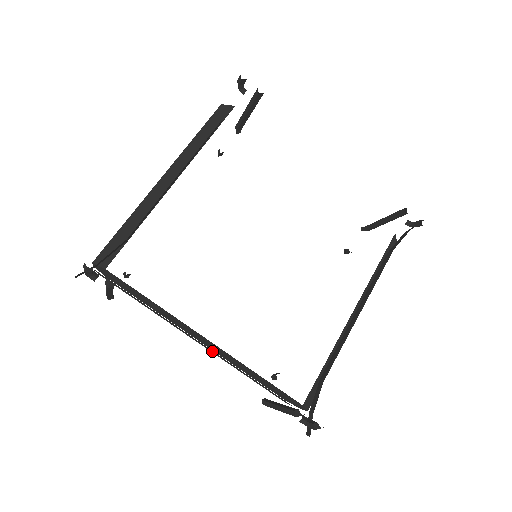
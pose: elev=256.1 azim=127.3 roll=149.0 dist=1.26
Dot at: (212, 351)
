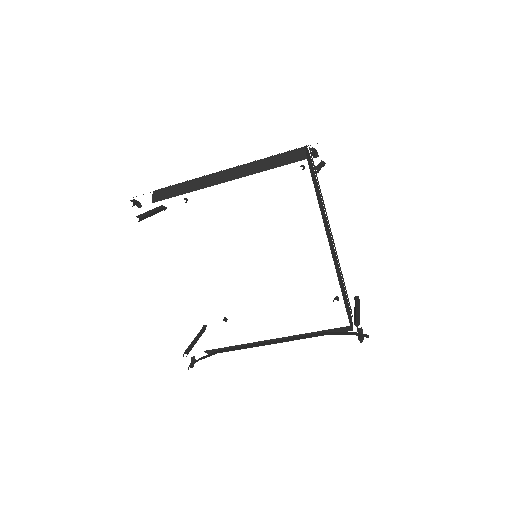
Dot at: occluded
